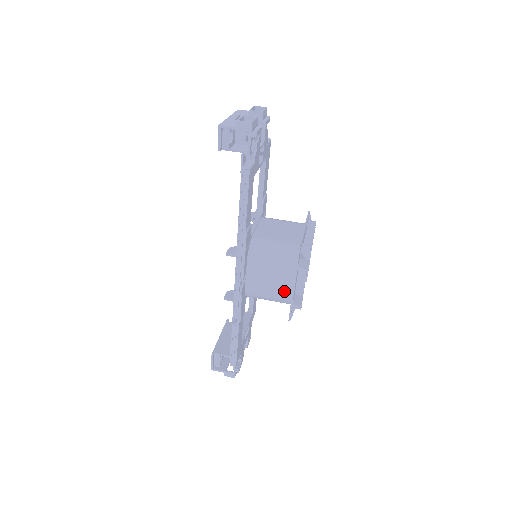
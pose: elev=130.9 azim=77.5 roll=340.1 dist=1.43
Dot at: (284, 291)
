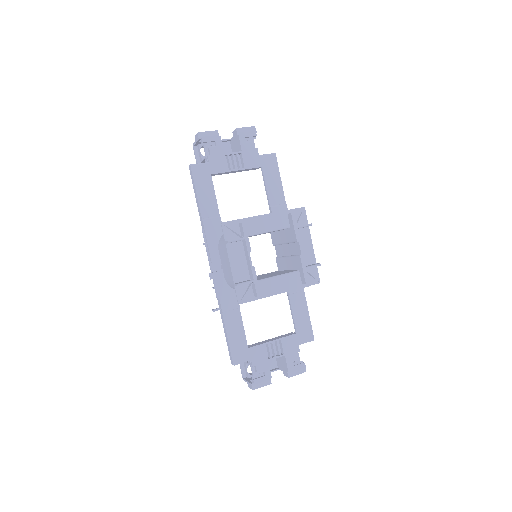
Dot at: occluded
